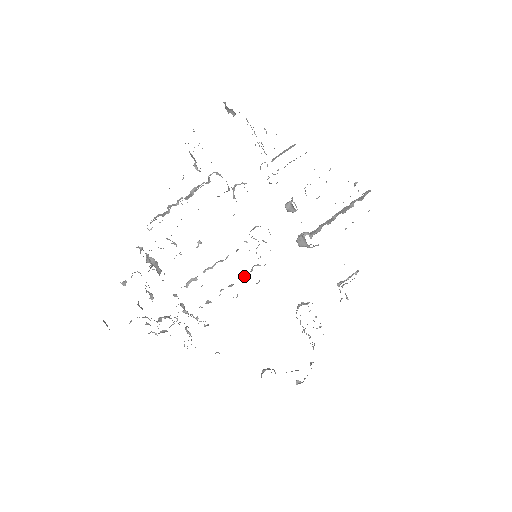
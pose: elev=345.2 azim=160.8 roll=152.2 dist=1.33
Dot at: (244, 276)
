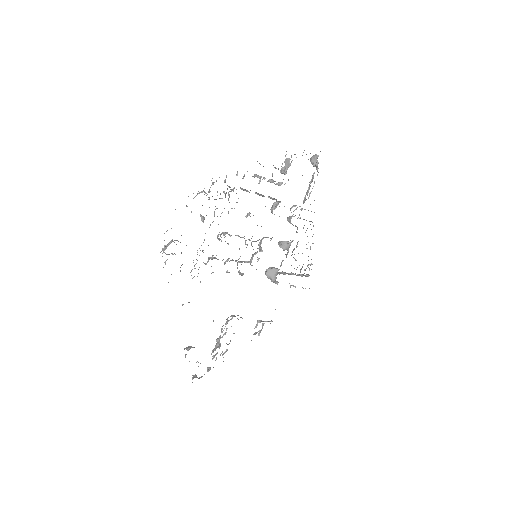
Dot at: (244, 262)
